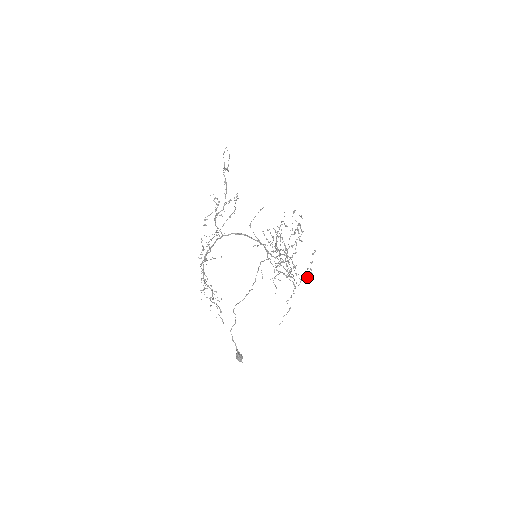
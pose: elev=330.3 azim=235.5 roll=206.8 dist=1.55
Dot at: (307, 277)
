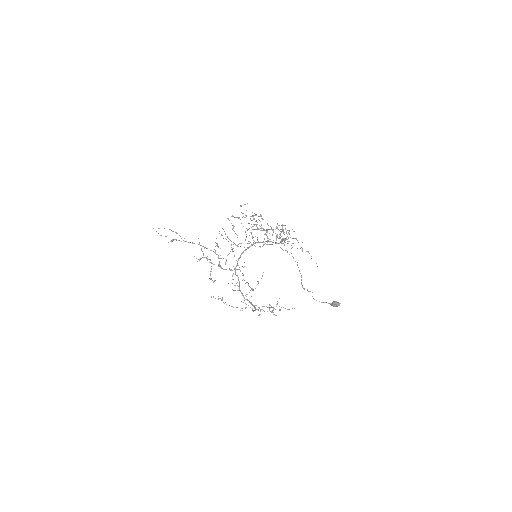
Dot at: occluded
